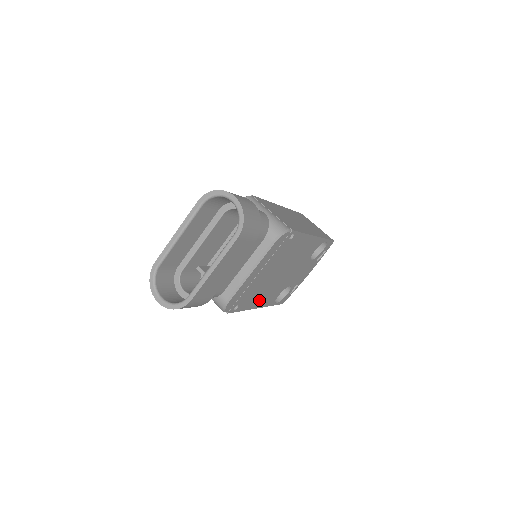
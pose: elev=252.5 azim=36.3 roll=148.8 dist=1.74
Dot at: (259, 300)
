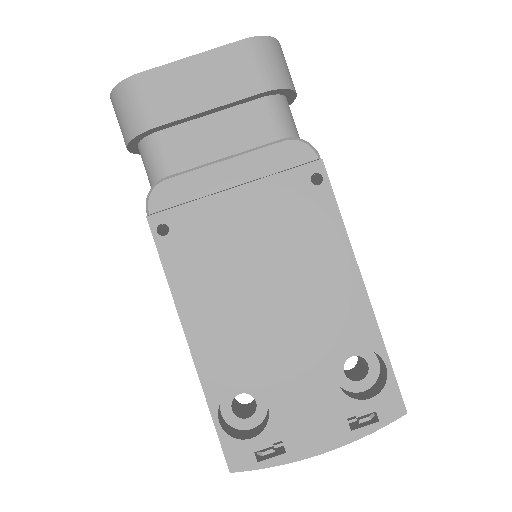
Dot at: (200, 307)
